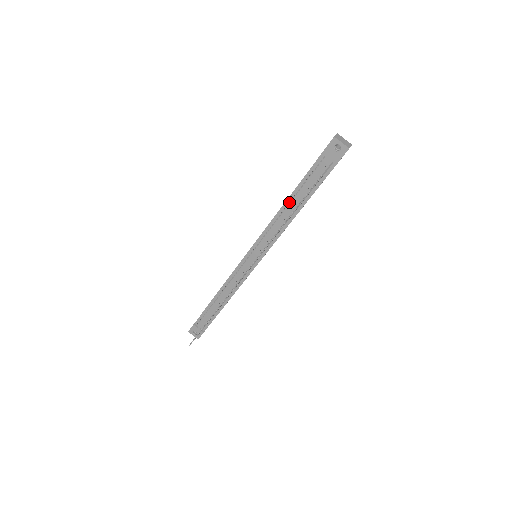
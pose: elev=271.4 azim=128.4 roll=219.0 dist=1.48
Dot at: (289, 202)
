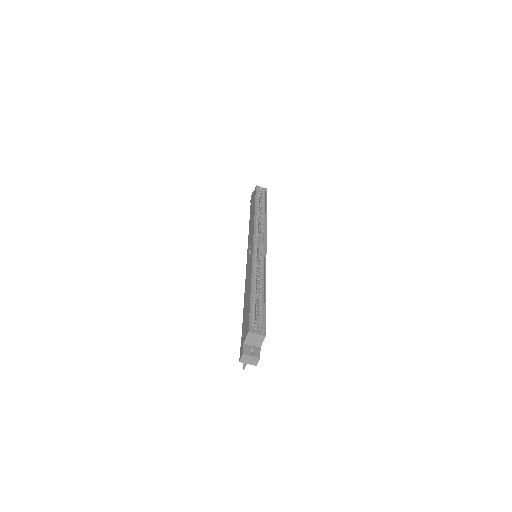
Dot at: occluded
